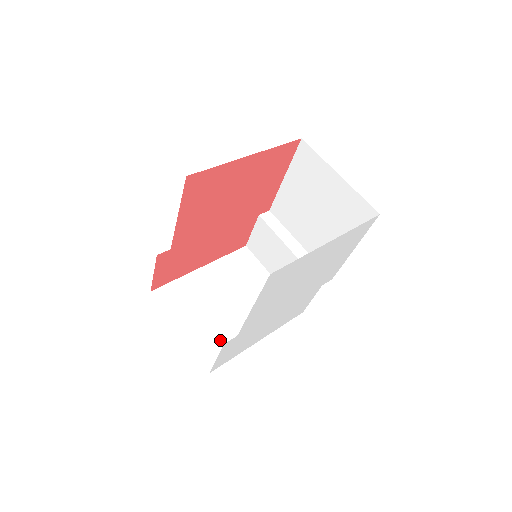
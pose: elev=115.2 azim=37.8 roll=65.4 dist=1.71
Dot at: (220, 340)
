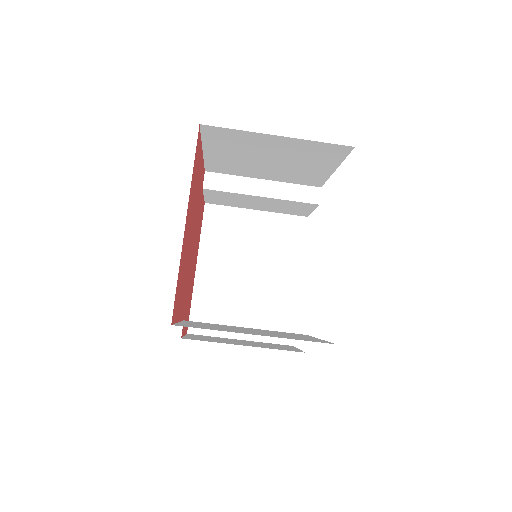
Dot at: (274, 313)
